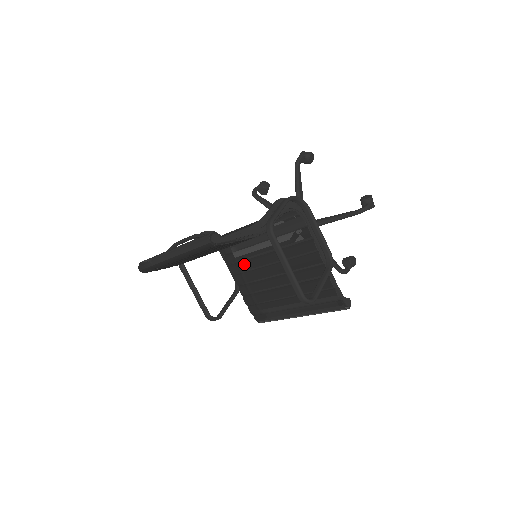
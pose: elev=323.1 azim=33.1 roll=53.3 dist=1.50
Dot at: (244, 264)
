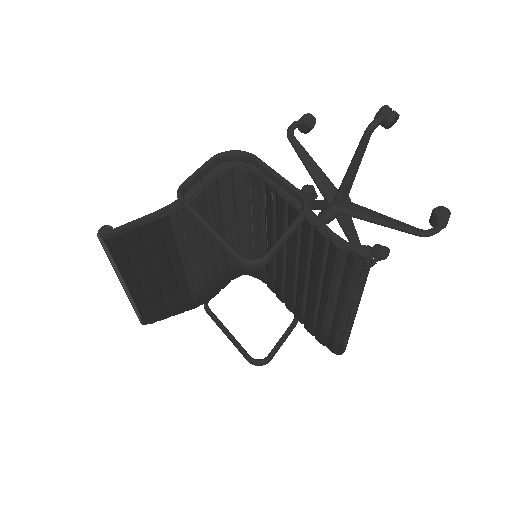
Dot at: (276, 280)
